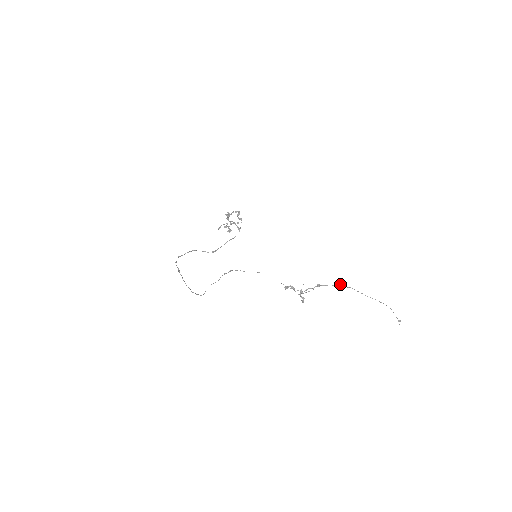
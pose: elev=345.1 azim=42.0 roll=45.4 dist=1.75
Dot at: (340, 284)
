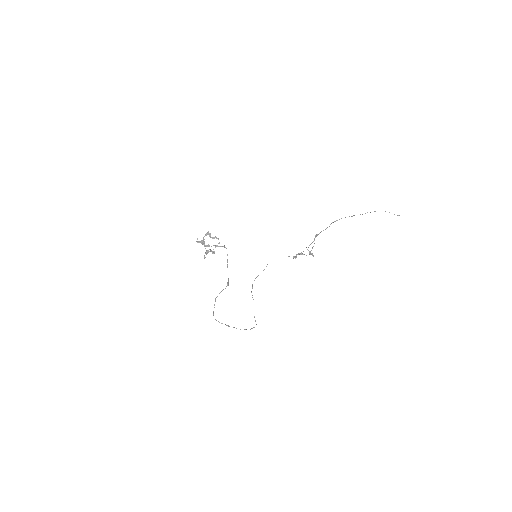
Dot at: (332, 222)
